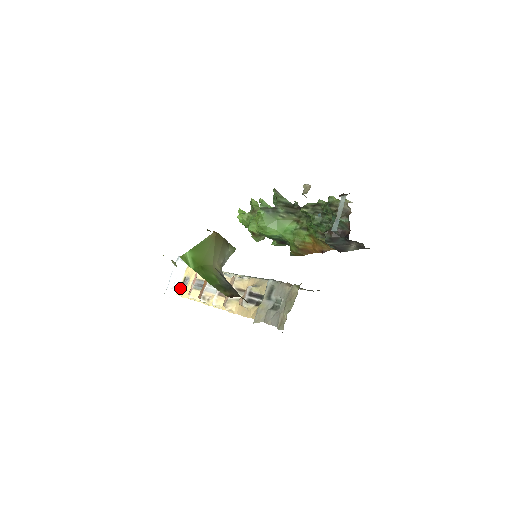
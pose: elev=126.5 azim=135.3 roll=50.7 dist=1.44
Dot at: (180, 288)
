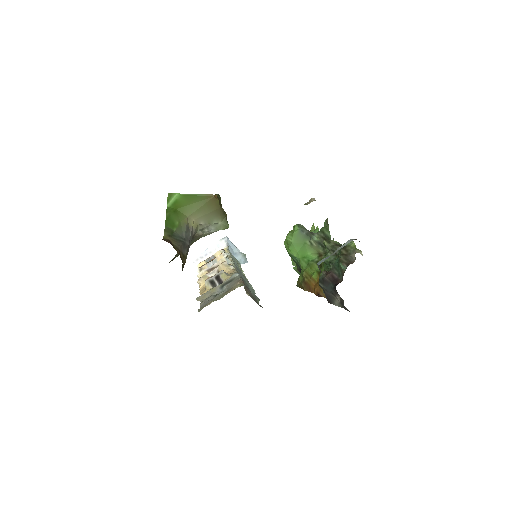
Dot at: occluded
